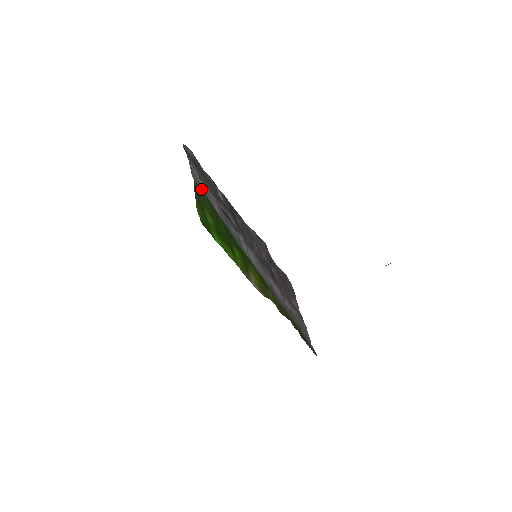
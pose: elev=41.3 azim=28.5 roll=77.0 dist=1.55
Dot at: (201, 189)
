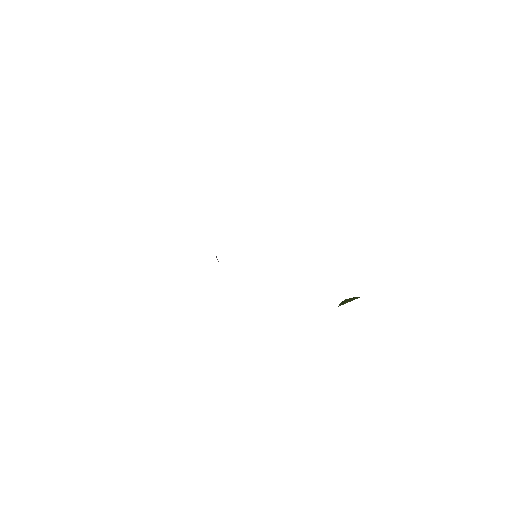
Dot at: occluded
